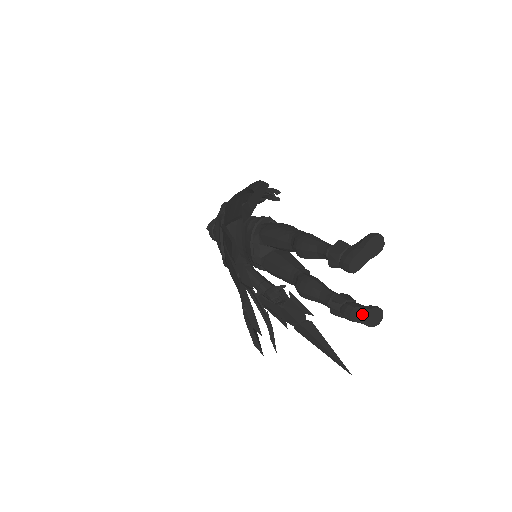
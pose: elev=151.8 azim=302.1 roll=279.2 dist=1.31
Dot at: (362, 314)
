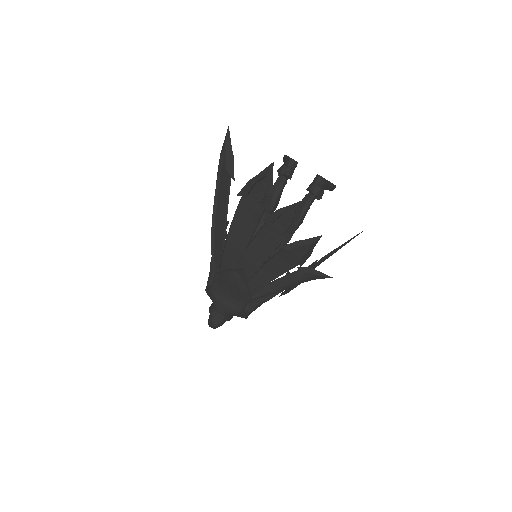
Dot at: occluded
